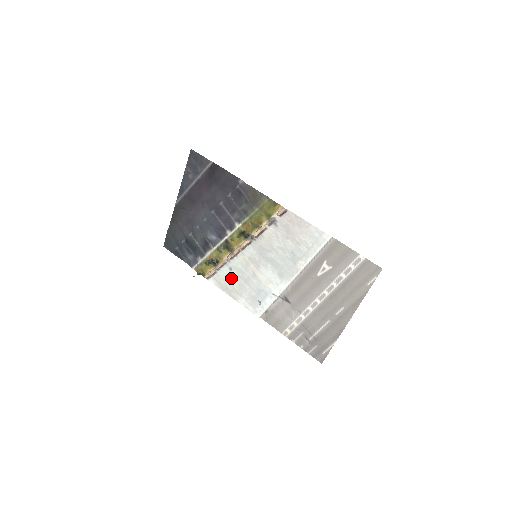
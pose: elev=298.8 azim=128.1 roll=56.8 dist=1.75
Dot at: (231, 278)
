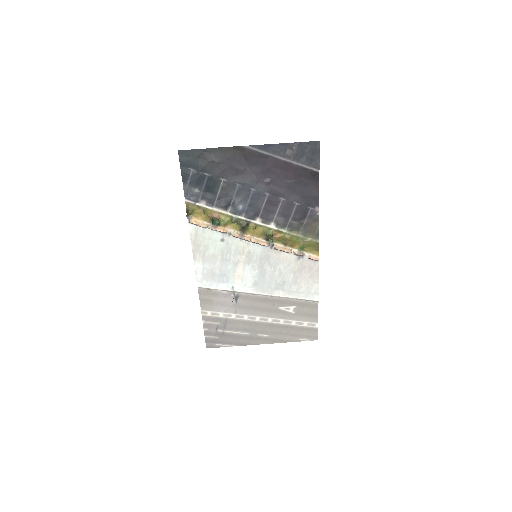
Dot at: (213, 245)
